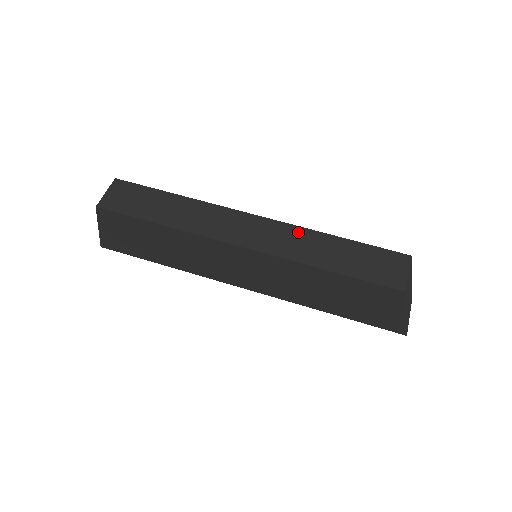
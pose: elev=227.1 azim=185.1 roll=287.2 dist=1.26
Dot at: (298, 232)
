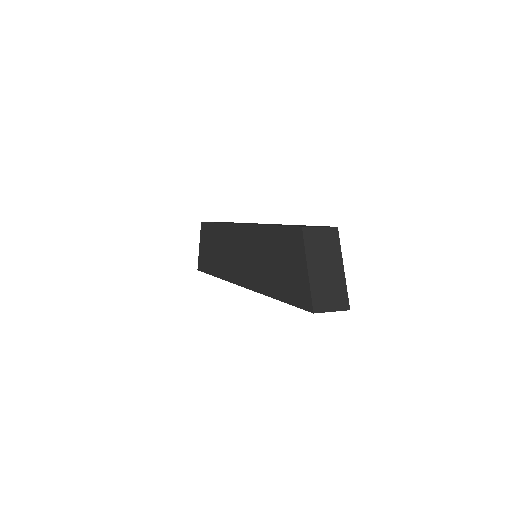
Dot at: (280, 224)
